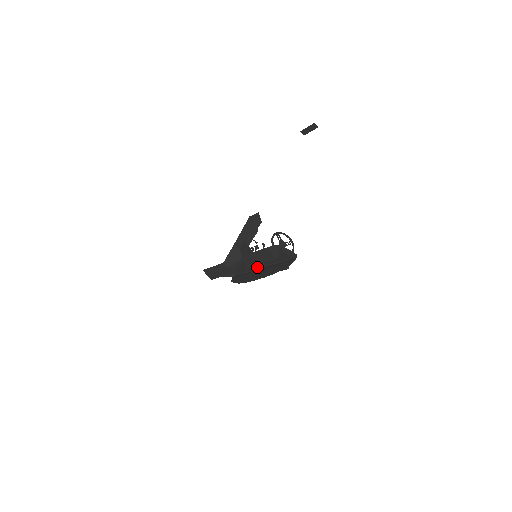
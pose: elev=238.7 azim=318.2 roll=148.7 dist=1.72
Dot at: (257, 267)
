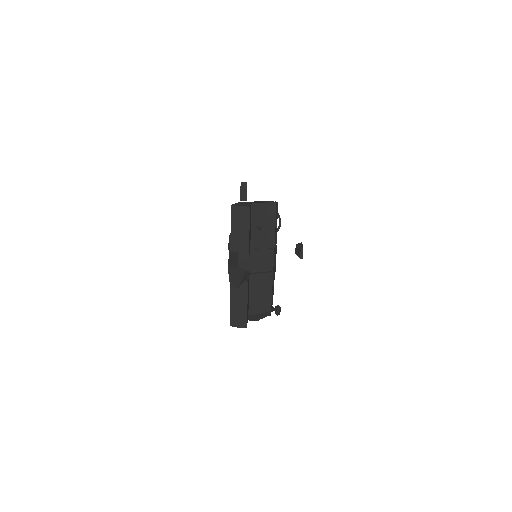
Dot at: occluded
